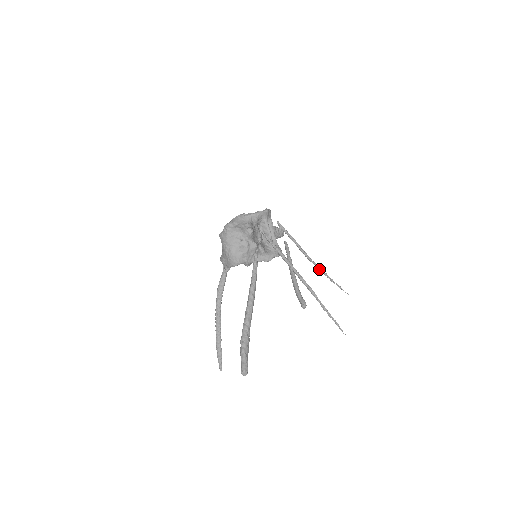
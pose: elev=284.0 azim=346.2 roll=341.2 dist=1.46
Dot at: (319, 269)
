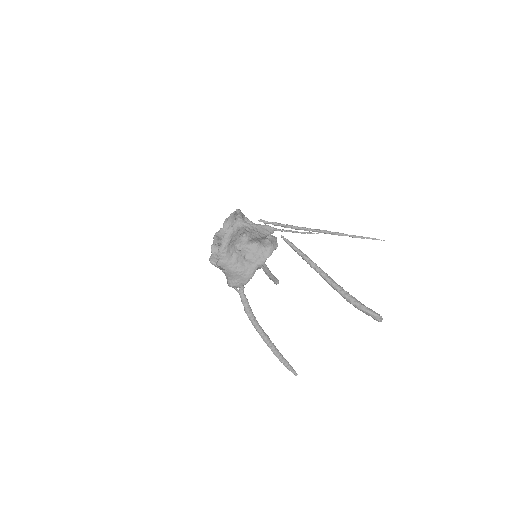
Dot at: occluded
